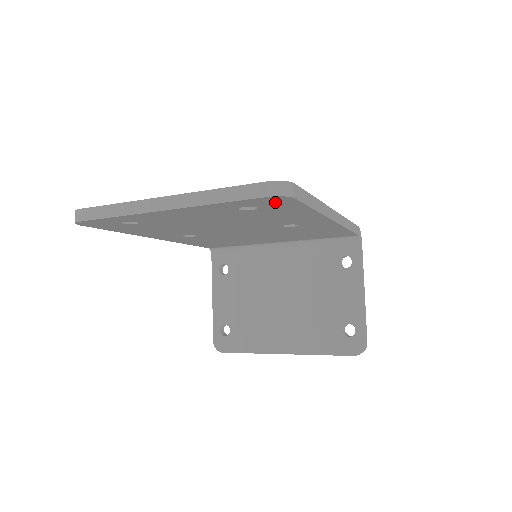
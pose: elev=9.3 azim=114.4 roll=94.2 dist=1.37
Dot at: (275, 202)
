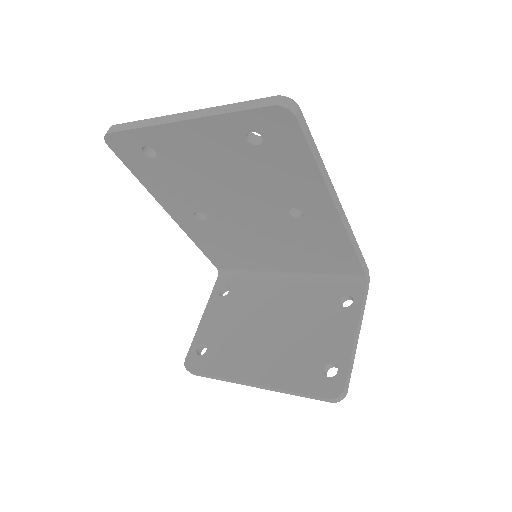
Dot at: (279, 126)
